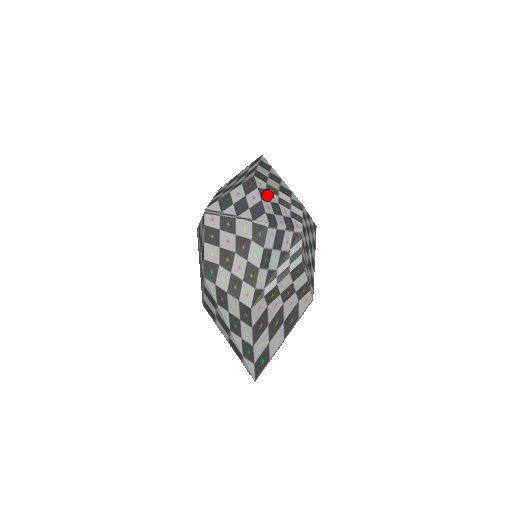
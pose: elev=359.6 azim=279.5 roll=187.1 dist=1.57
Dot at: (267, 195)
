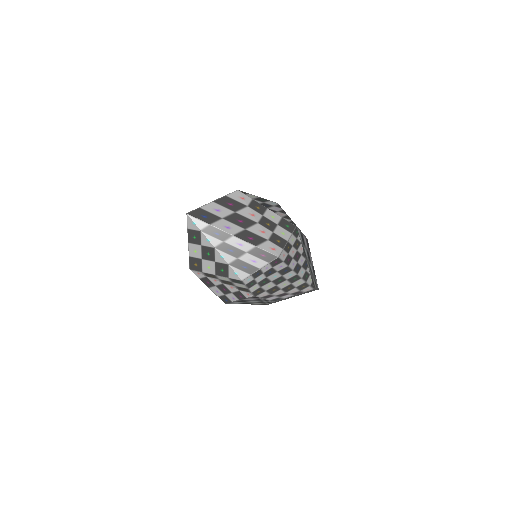
Dot at: (210, 281)
